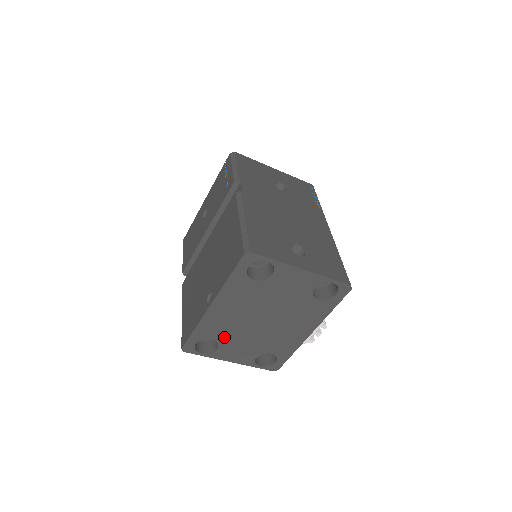
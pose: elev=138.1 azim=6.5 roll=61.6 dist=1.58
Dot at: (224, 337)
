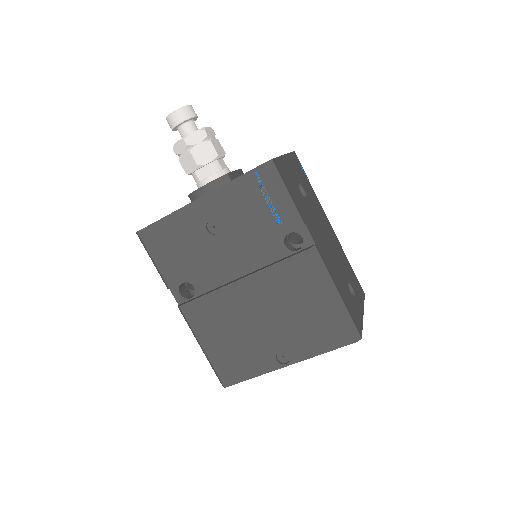
Dot at: occluded
